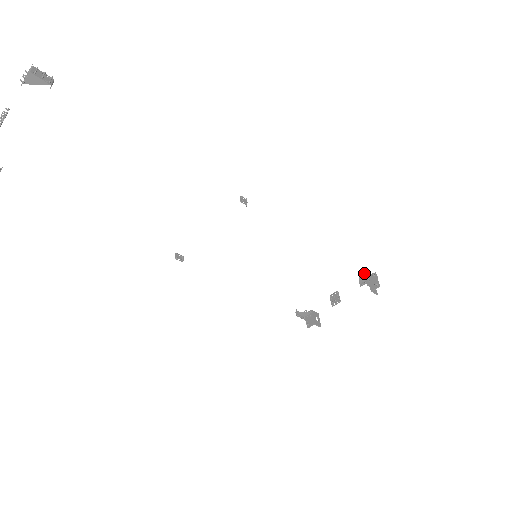
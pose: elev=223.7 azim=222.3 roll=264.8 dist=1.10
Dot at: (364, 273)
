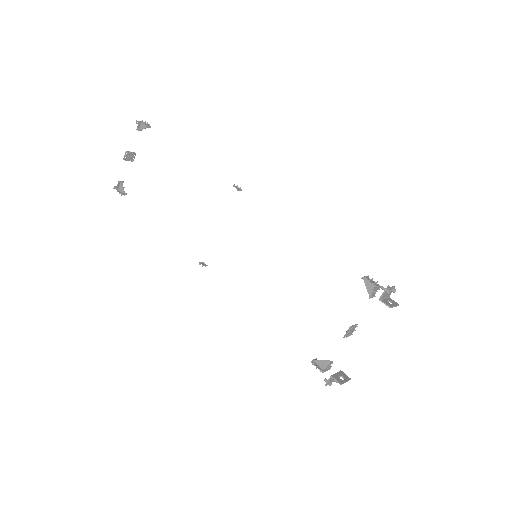
Dot at: (371, 279)
